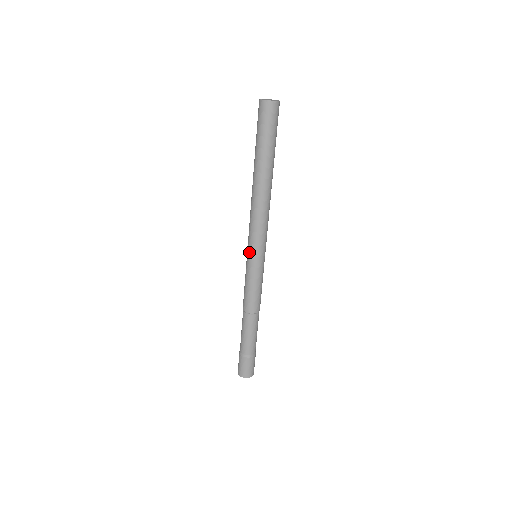
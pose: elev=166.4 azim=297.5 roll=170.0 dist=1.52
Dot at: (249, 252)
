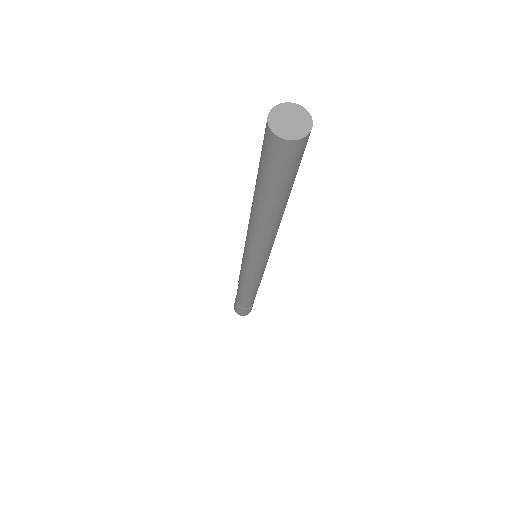
Dot at: (256, 266)
